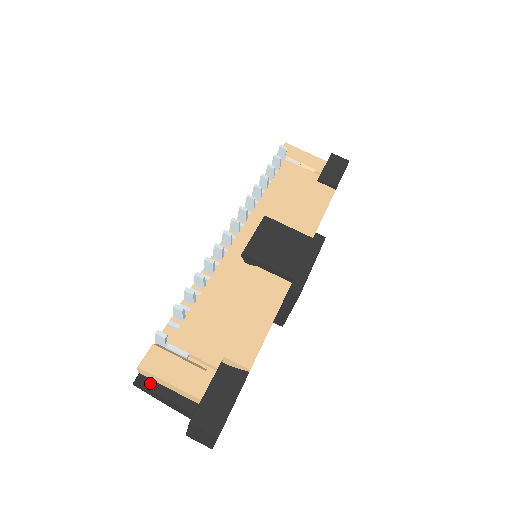
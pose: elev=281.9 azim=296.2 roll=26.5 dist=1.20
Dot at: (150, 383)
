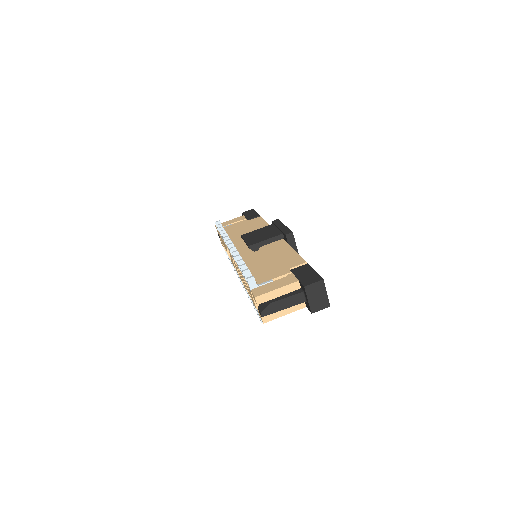
Dot at: (268, 302)
